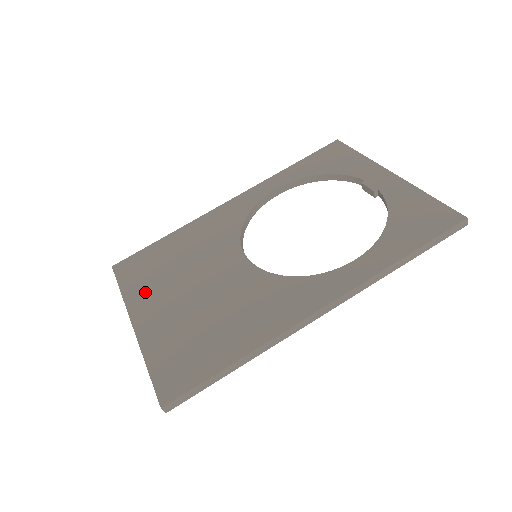
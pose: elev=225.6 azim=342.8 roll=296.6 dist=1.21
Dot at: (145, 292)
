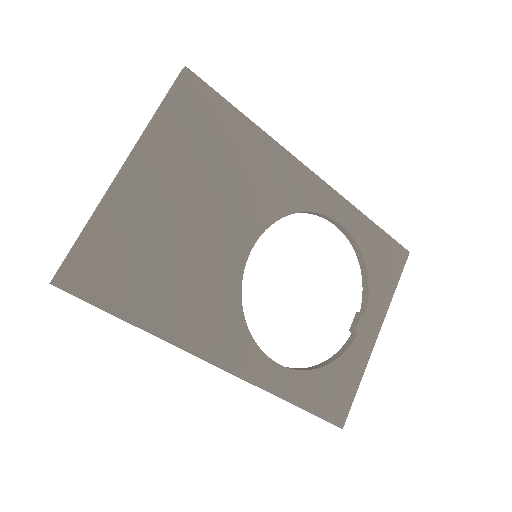
Dot at: (169, 150)
